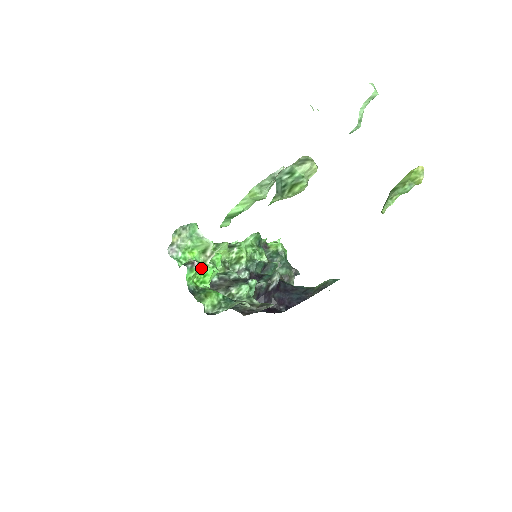
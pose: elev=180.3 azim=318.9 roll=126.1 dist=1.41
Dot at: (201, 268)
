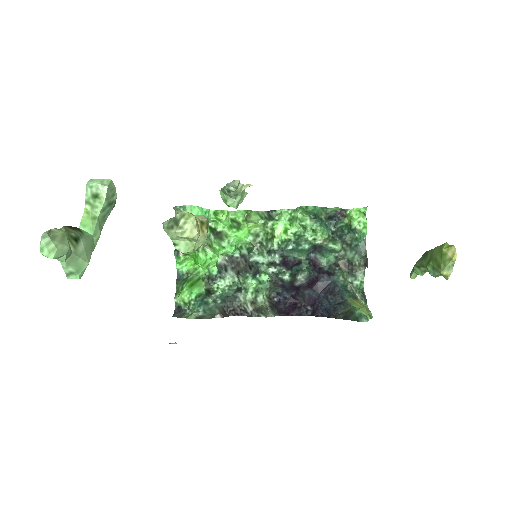
Dot at: (195, 253)
